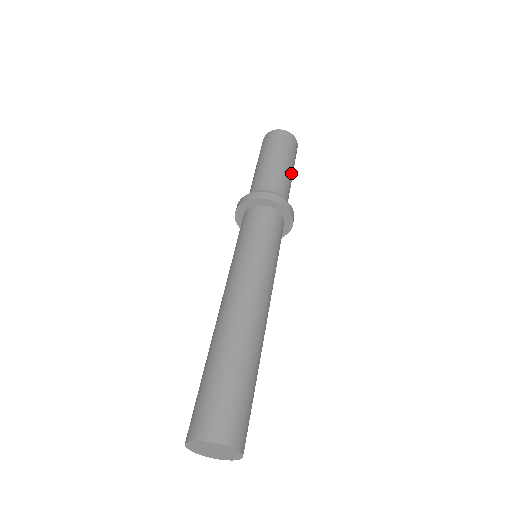
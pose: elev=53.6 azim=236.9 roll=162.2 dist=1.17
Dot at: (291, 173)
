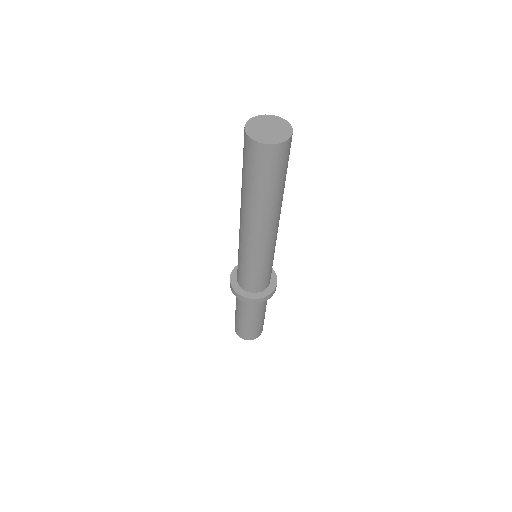
Dot at: occluded
